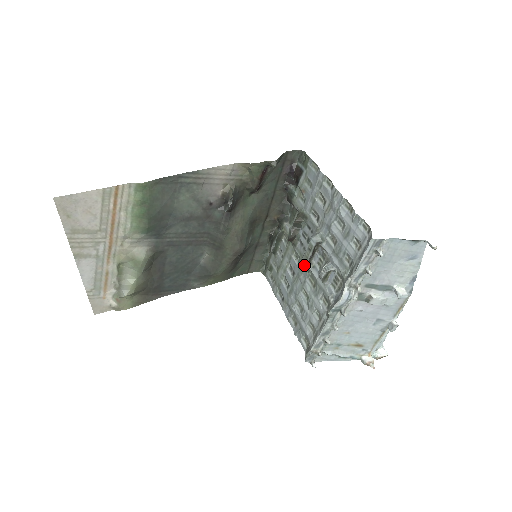
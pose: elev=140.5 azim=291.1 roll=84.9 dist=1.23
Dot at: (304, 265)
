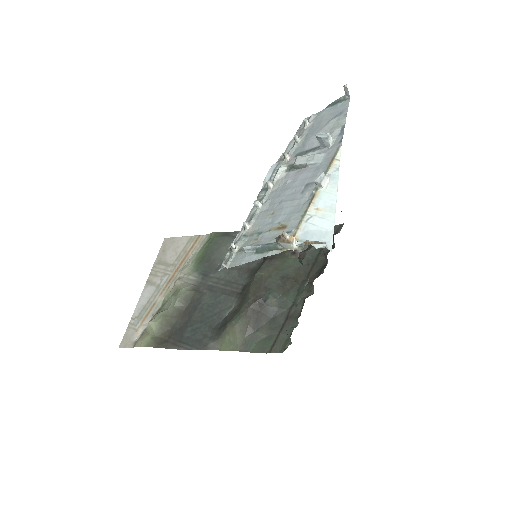
Dot at: occluded
